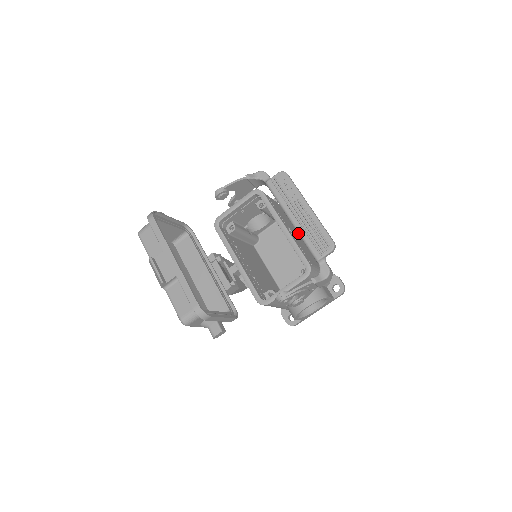
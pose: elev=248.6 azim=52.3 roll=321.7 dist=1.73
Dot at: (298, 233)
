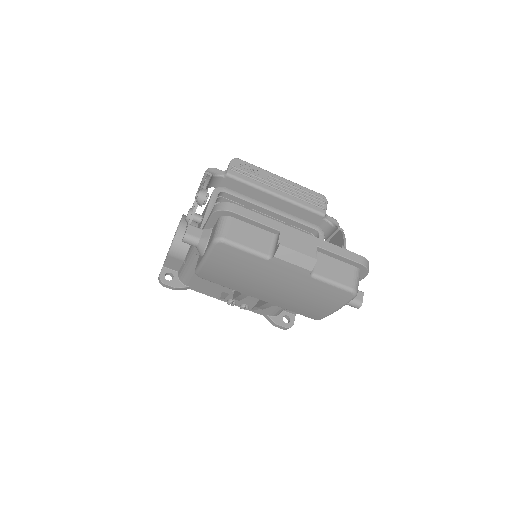
Dot at: (292, 203)
